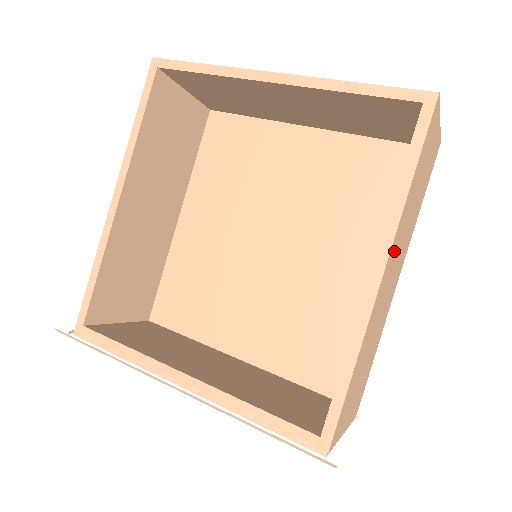
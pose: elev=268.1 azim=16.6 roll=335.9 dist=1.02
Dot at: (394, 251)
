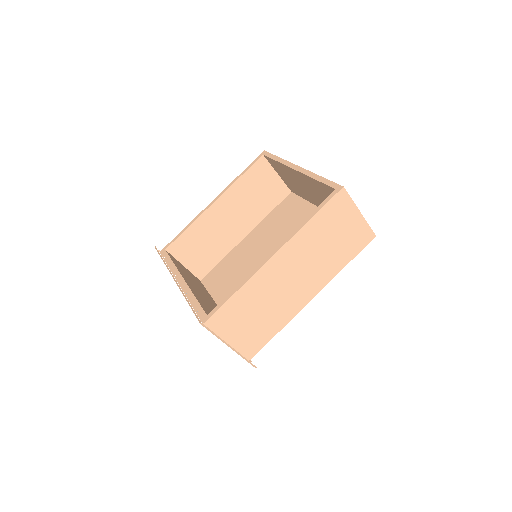
Dot at: (293, 253)
